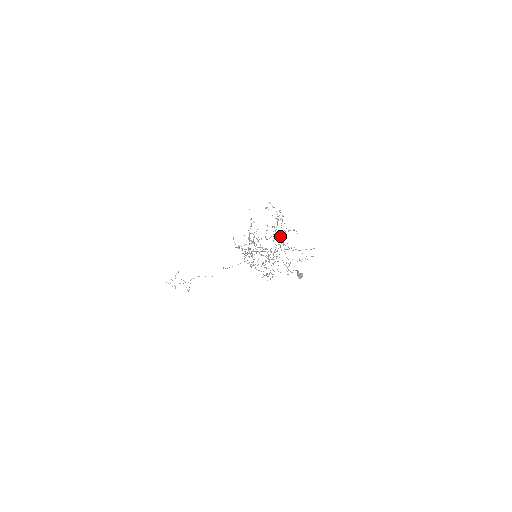
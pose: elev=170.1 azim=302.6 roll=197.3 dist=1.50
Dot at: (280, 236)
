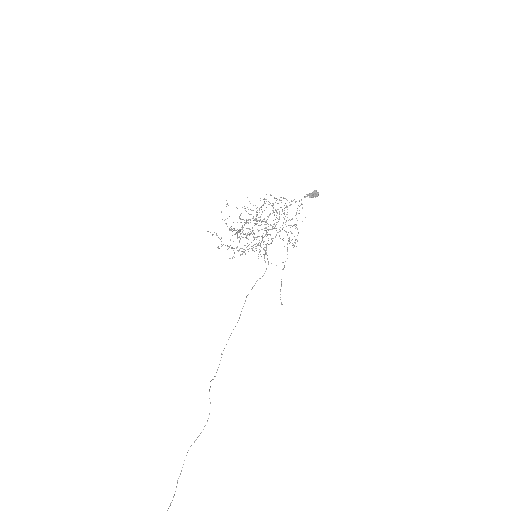
Dot at: (264, 198)
